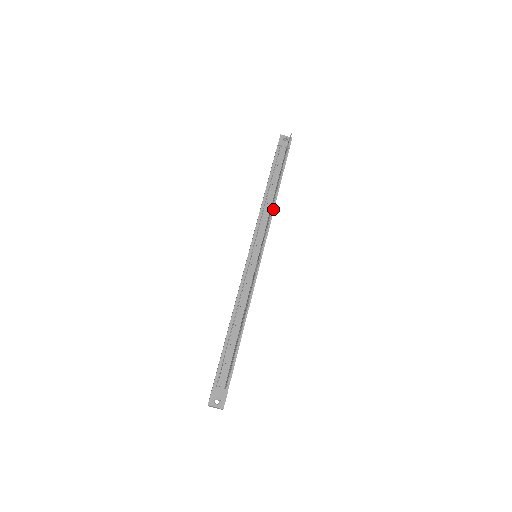
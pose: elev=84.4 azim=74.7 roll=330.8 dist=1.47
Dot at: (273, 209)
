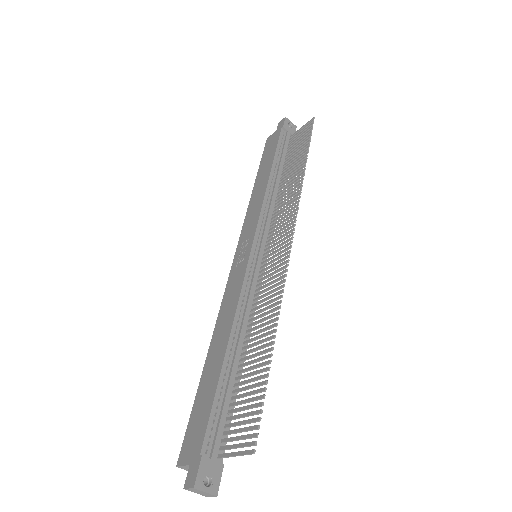
Dot at: occluded
